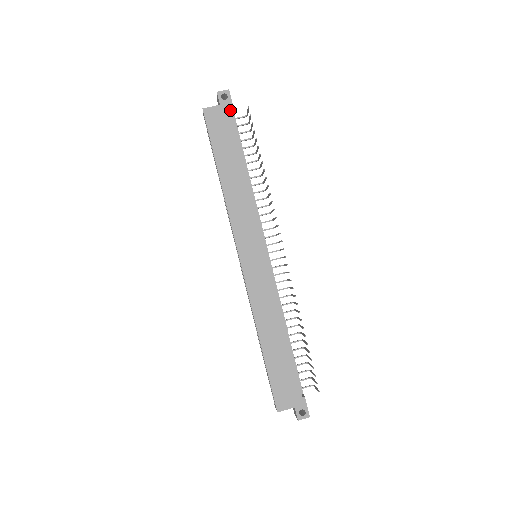
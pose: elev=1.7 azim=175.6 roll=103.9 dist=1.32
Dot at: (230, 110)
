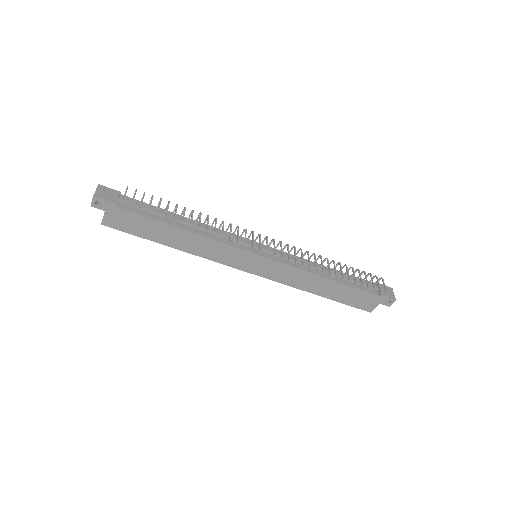
Dot at: (115, 207)
